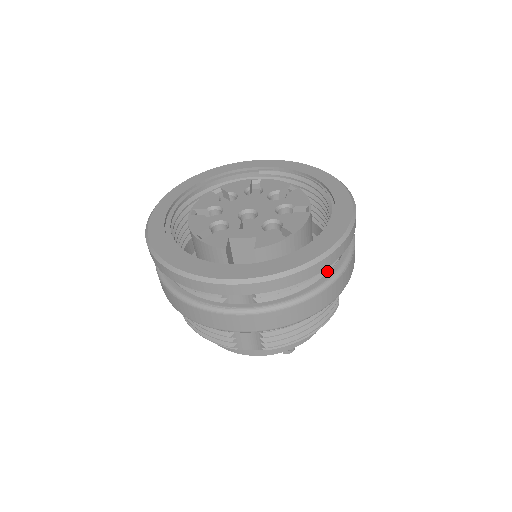
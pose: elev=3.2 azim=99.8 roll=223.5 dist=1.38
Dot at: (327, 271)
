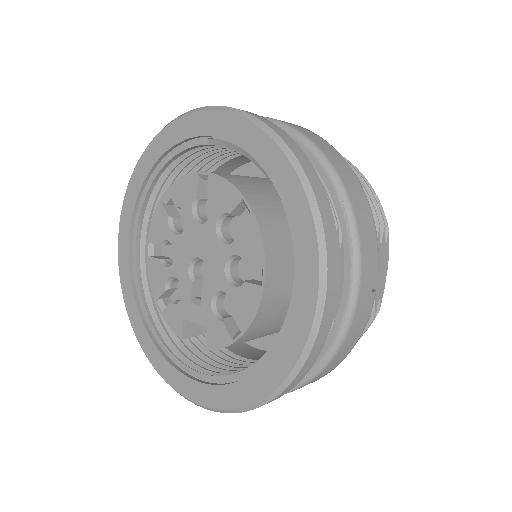
Dot at: occluded
